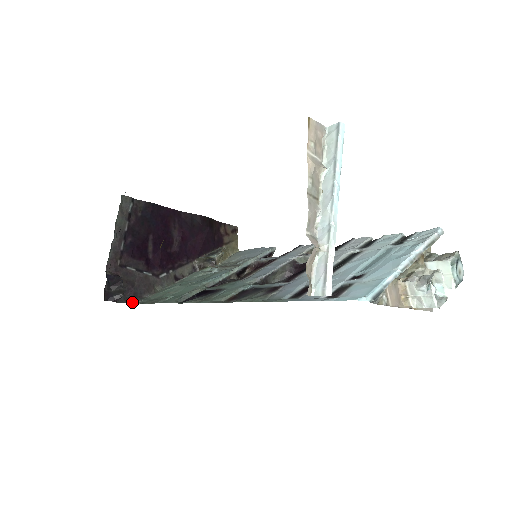
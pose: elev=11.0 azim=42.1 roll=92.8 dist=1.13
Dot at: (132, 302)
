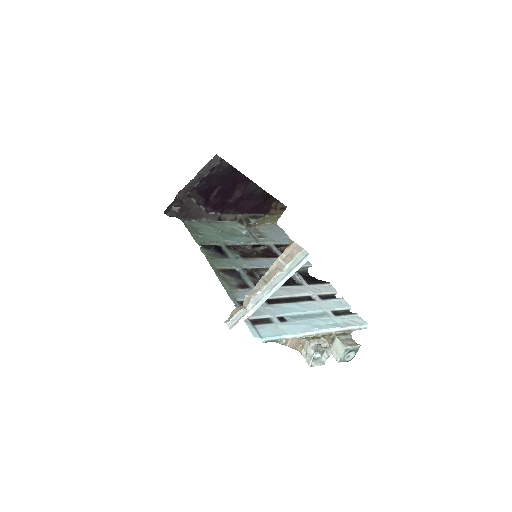
Dot at: (182, 219)
